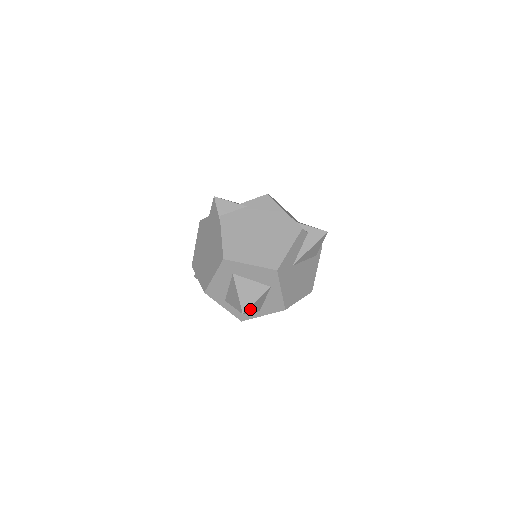
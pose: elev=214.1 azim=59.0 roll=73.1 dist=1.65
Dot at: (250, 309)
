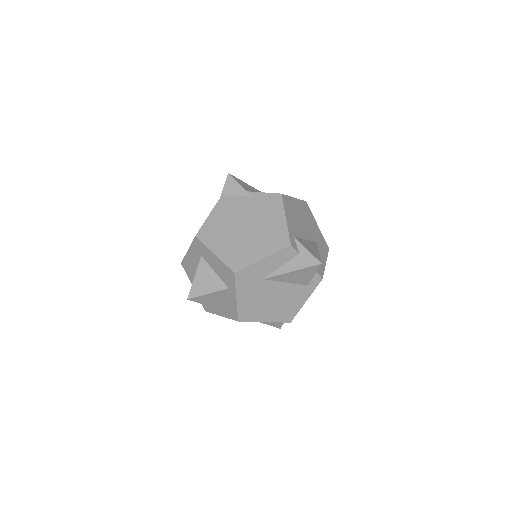
Dot at: (200, 299)
